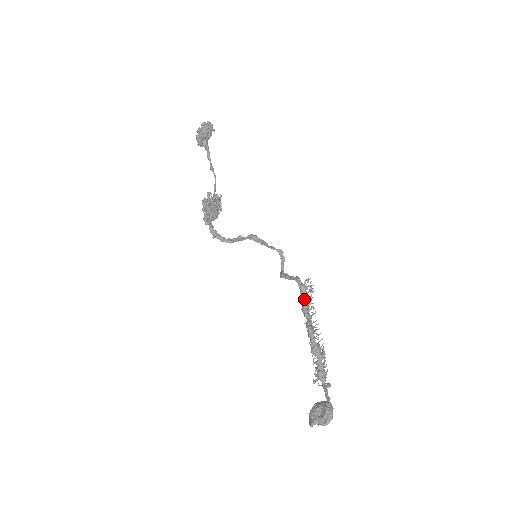
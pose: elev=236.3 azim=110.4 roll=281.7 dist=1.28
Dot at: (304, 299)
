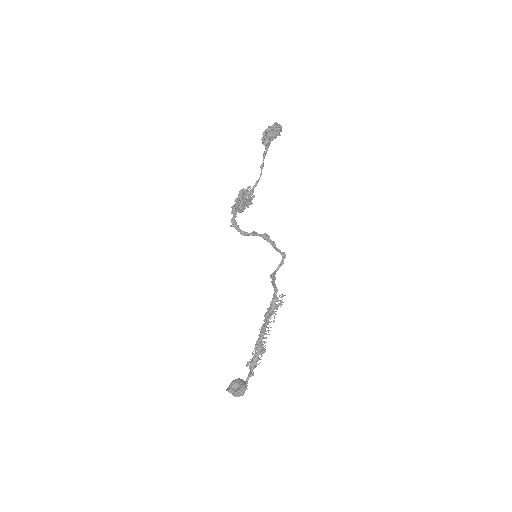
Dot at: (270, 308)
